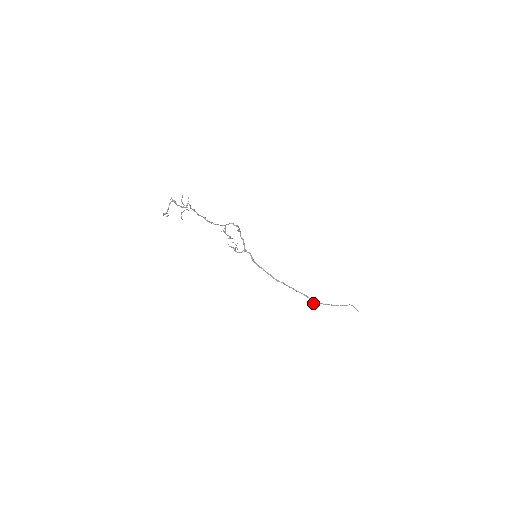
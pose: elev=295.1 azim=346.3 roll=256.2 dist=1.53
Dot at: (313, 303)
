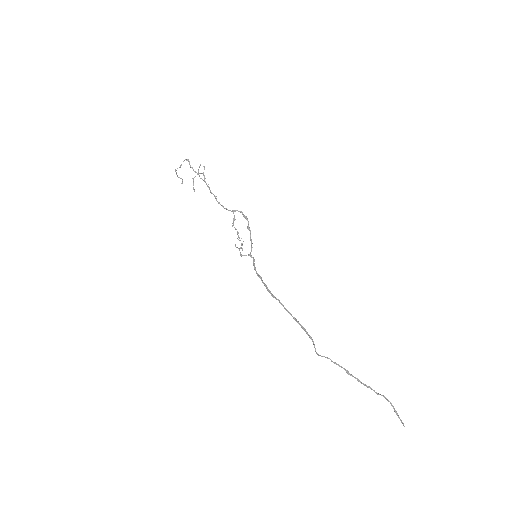
Dot at: occluded
